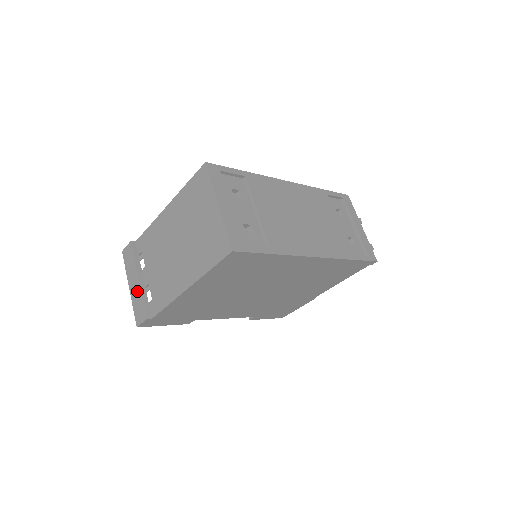
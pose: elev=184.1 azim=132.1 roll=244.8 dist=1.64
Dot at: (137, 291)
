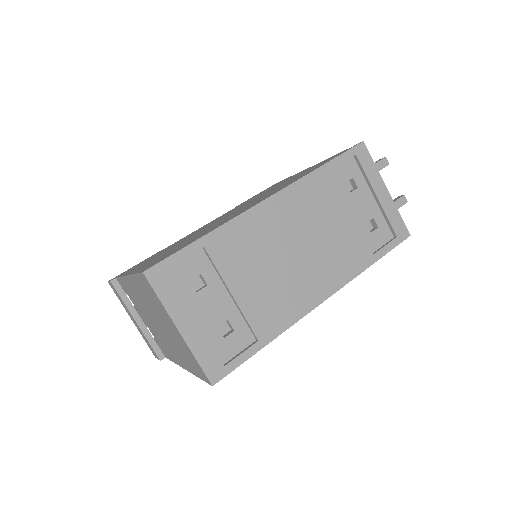
Dot at: (140, 331)
